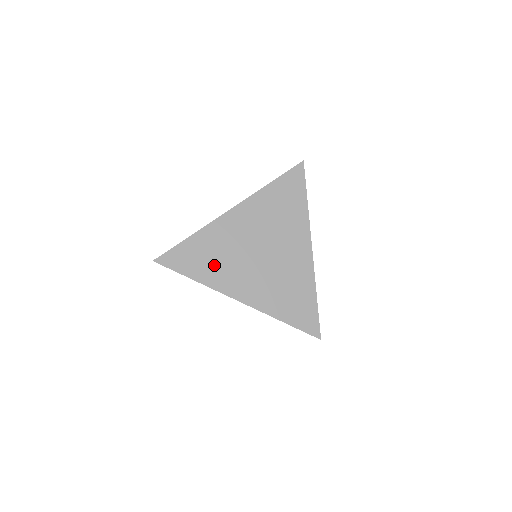
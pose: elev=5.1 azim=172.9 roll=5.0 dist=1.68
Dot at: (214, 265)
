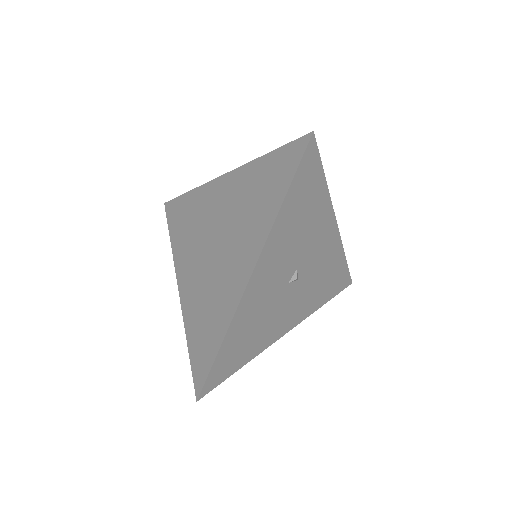
Dot at: (185, 234)
